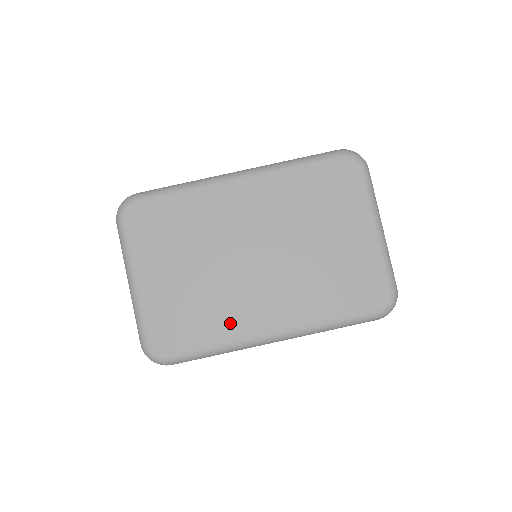
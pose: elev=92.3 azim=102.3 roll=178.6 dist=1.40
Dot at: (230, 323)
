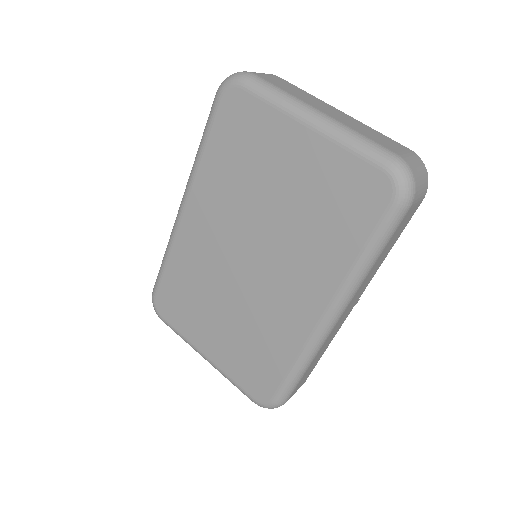
Dot at: (285, 336)
